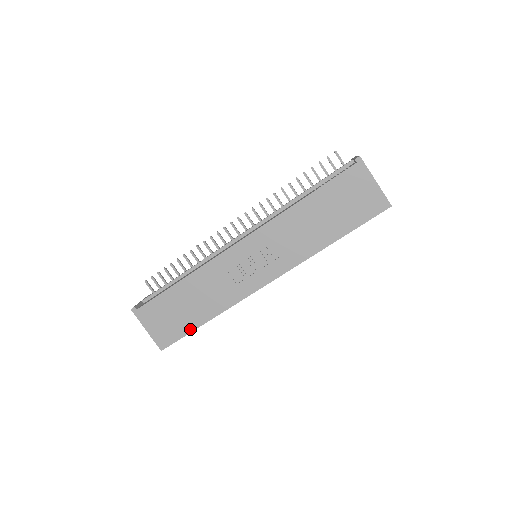
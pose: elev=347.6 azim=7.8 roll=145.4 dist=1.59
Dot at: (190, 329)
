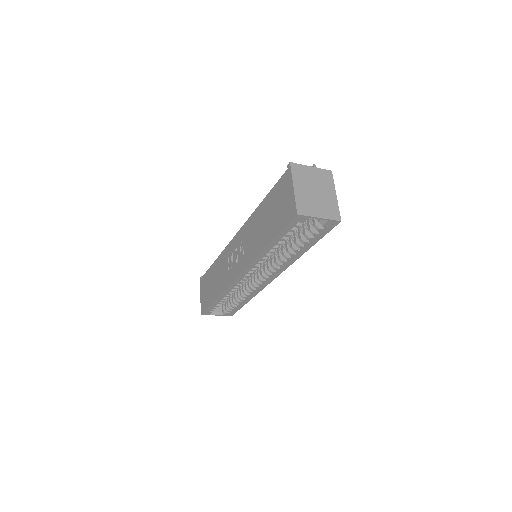
Dot at: (210, 302)
